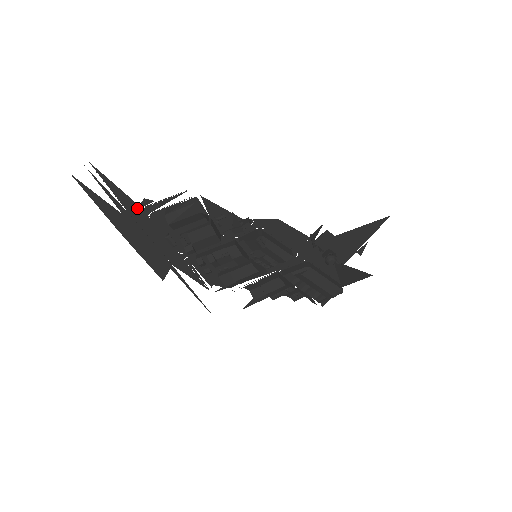
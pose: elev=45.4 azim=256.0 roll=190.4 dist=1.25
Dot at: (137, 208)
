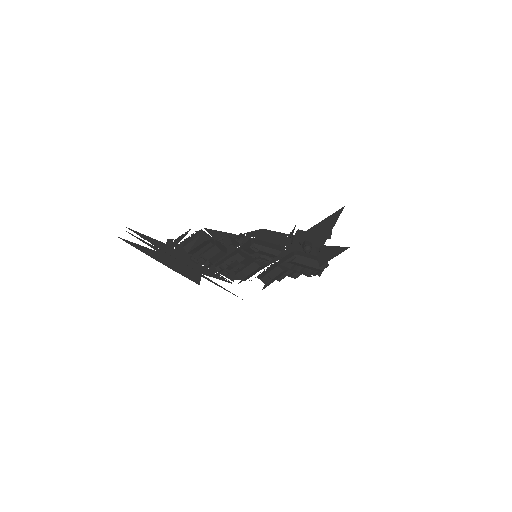
Dot at: (165, 245)
